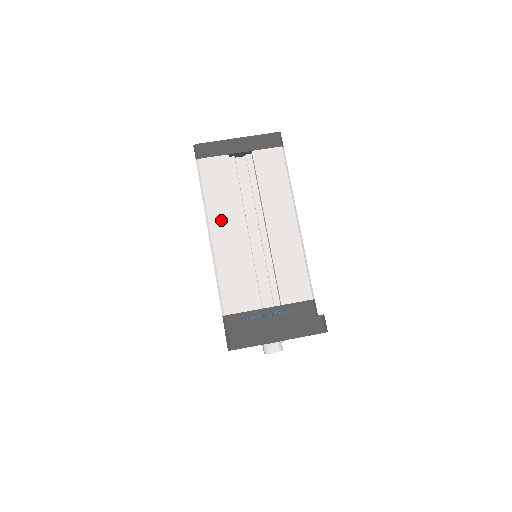
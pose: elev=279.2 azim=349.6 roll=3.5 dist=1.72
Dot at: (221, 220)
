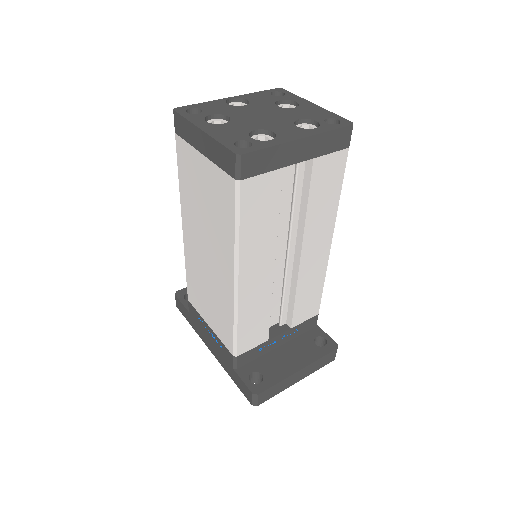
Dot at: (254, 262)
